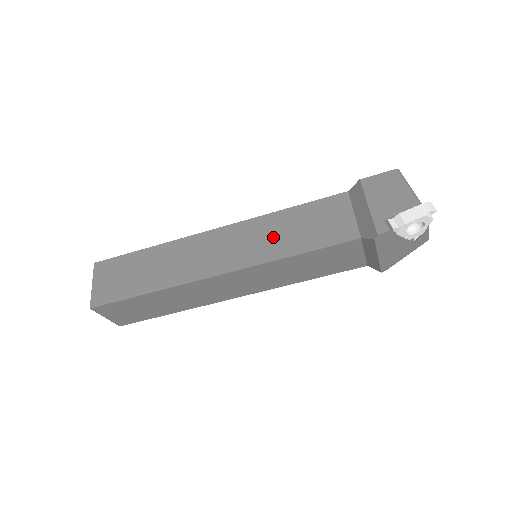
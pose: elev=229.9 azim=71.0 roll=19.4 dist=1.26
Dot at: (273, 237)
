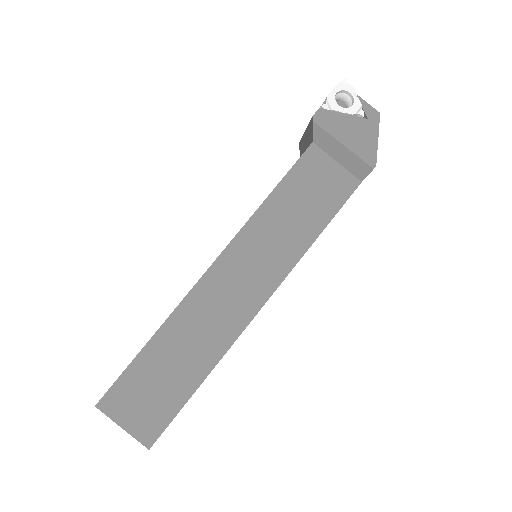
Dot at: occluded
